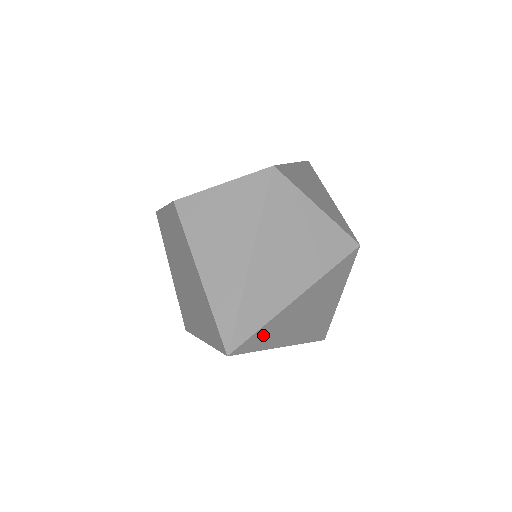
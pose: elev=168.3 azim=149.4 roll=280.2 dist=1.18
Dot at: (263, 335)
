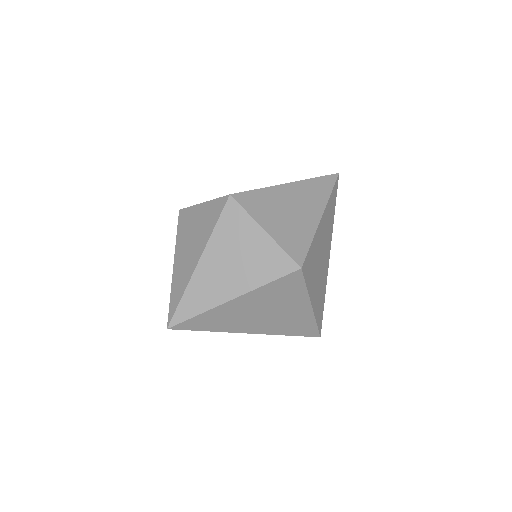
Dot at: (204, 321)
